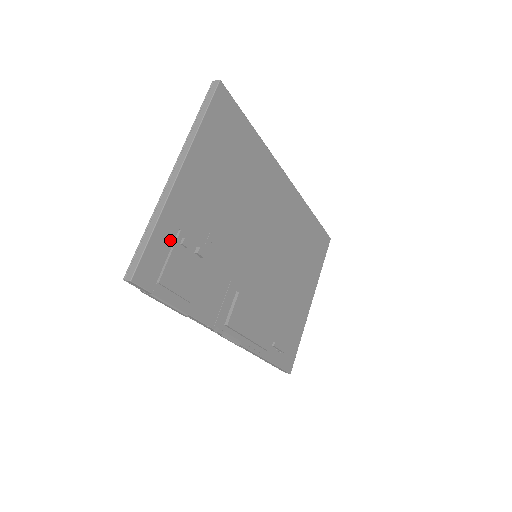
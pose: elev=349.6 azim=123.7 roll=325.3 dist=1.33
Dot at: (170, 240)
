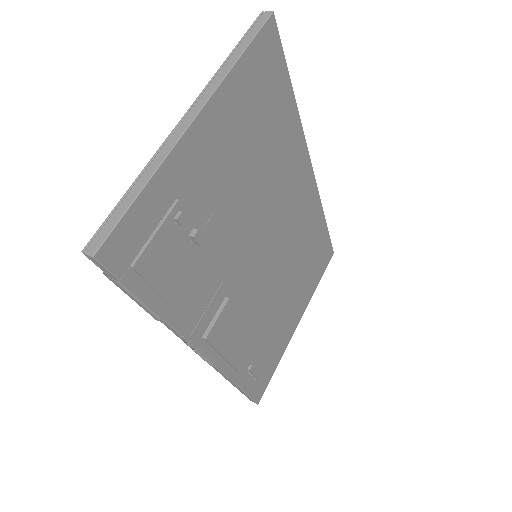
Dot at: (161, 210)
